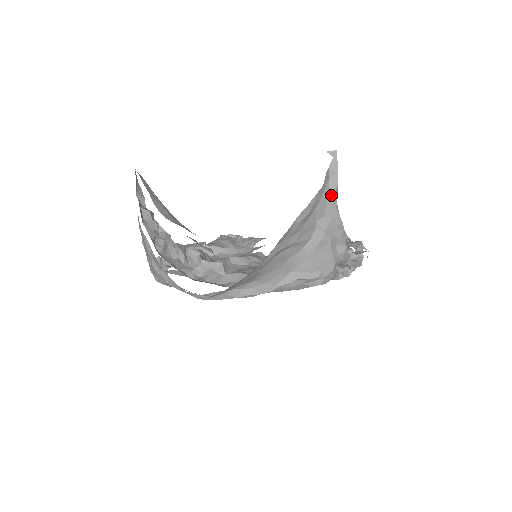
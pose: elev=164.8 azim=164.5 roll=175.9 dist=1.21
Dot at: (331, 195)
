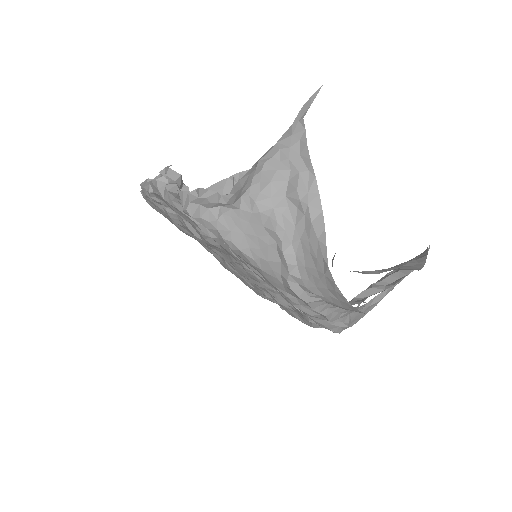
Dot at: (407, 275)
